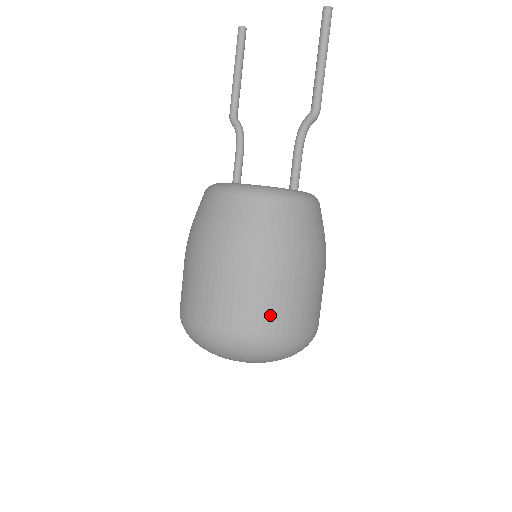
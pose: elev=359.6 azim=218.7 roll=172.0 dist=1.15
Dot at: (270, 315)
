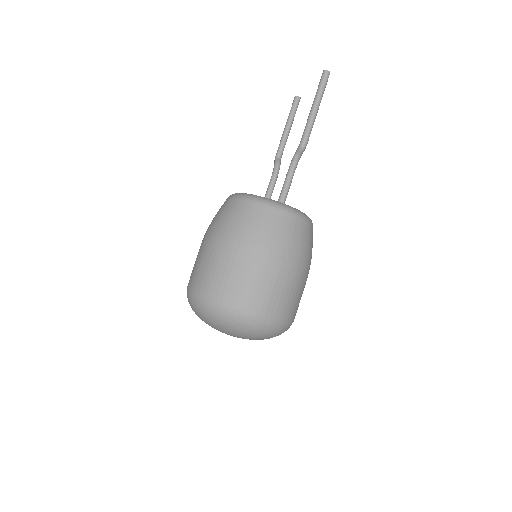
Dot at: (222, 284)
